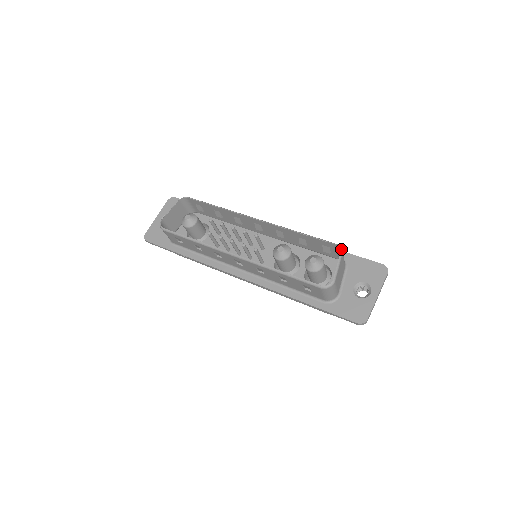
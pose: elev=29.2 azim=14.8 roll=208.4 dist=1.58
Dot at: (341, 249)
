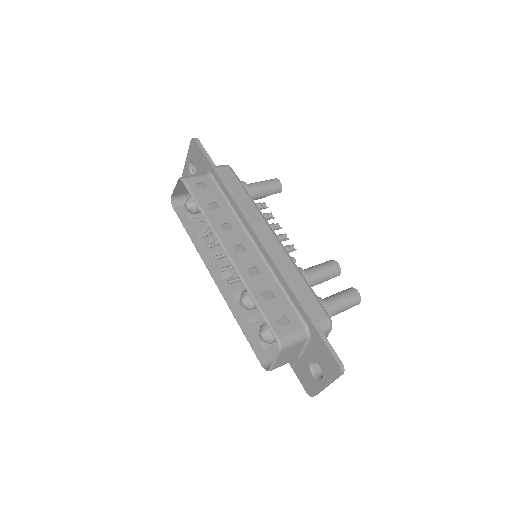
Dot at: (279, 347)
